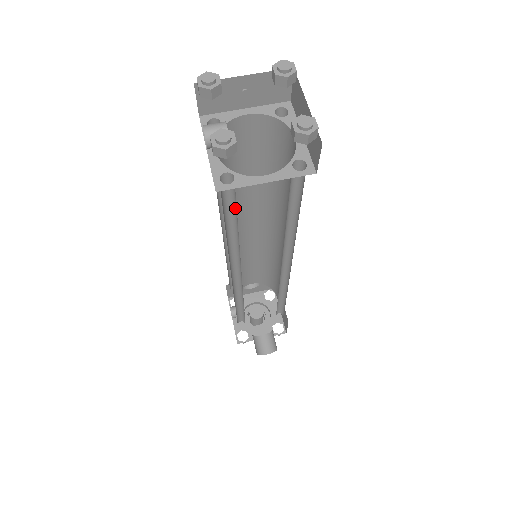
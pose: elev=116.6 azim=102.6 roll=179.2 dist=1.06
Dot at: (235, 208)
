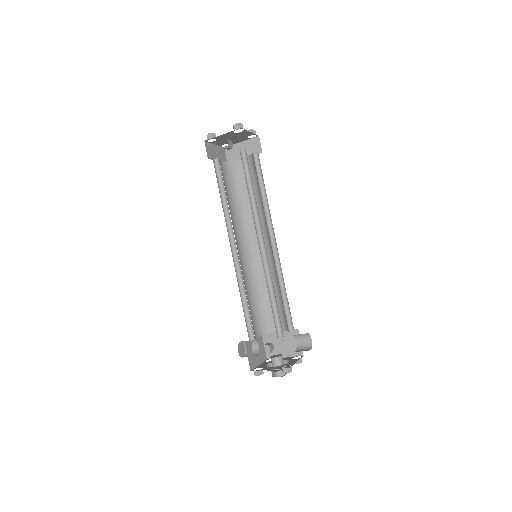
Dot at: (247, 175)
